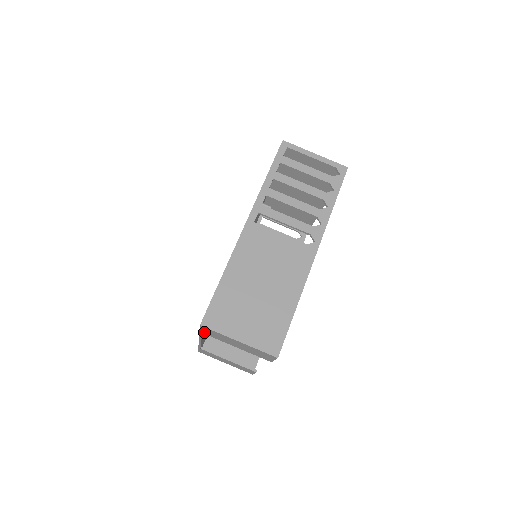
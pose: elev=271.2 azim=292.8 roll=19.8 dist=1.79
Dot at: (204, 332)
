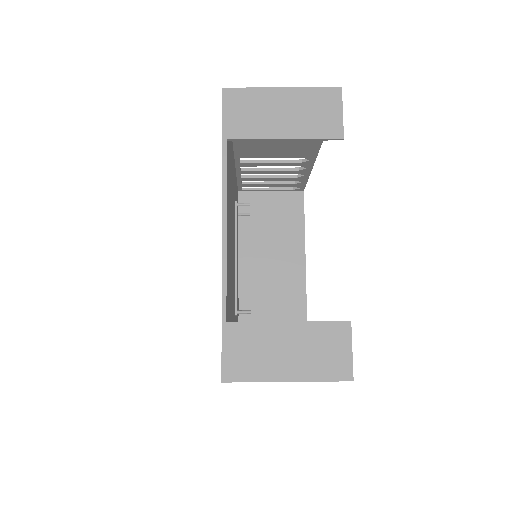
Dot at: (230, 127)
